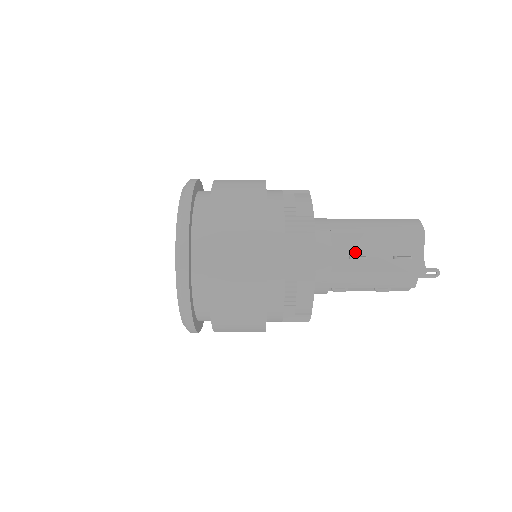
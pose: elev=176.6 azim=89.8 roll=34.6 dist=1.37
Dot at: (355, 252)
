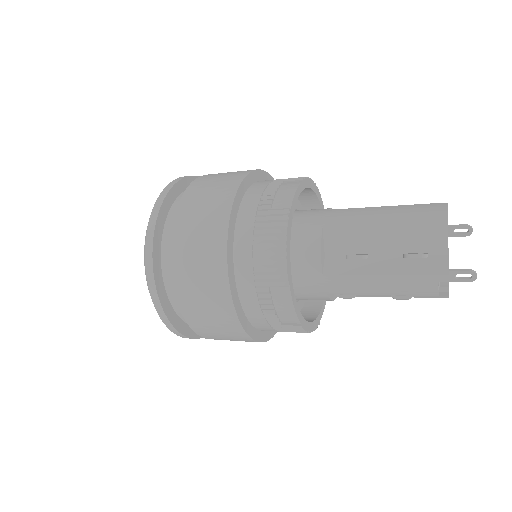
Dot at: (355, 249)
